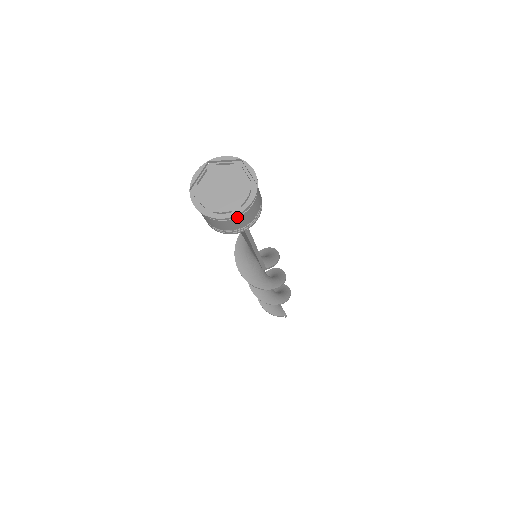
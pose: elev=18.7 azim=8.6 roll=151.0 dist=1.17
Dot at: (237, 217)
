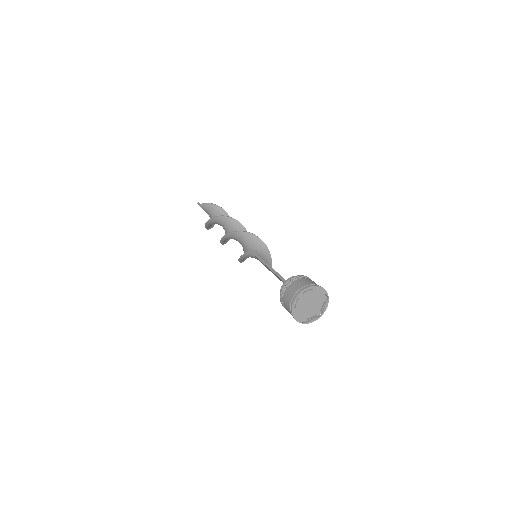
Dot at: (317, 314)
